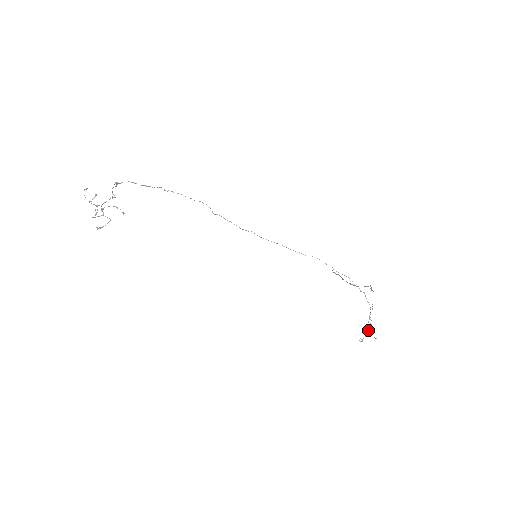
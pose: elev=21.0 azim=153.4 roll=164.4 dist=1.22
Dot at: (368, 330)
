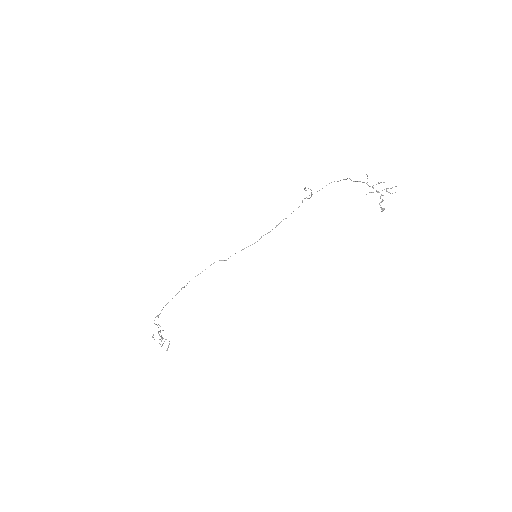
Dot at: (380, 196)
